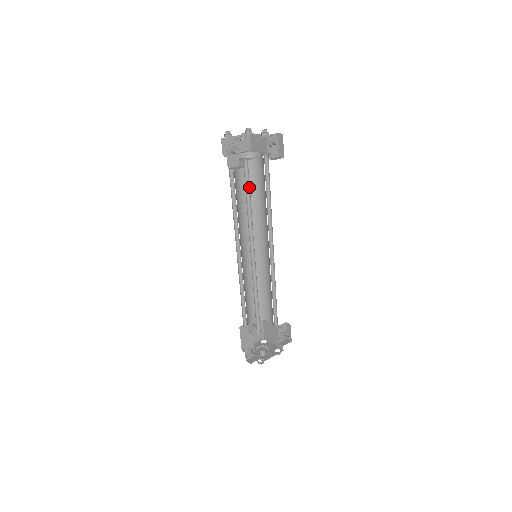
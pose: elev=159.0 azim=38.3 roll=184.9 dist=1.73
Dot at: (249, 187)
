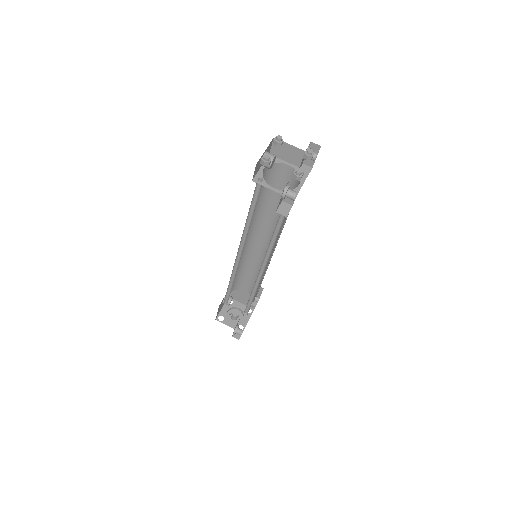
Dot at: occluded
